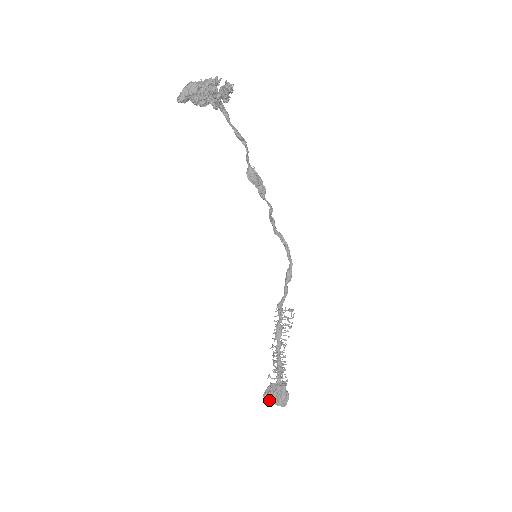
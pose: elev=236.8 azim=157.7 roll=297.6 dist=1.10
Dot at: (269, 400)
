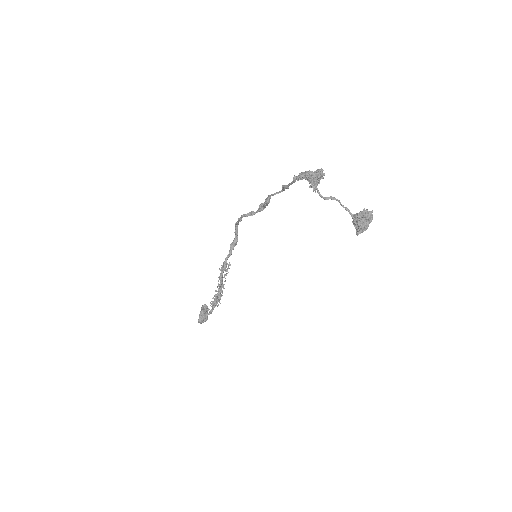
Dot at: (203, 322)
